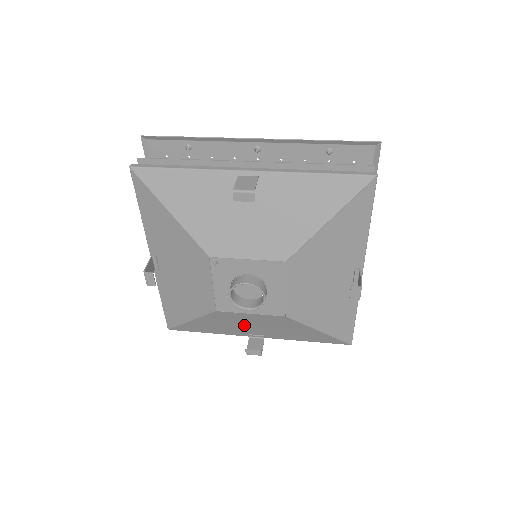
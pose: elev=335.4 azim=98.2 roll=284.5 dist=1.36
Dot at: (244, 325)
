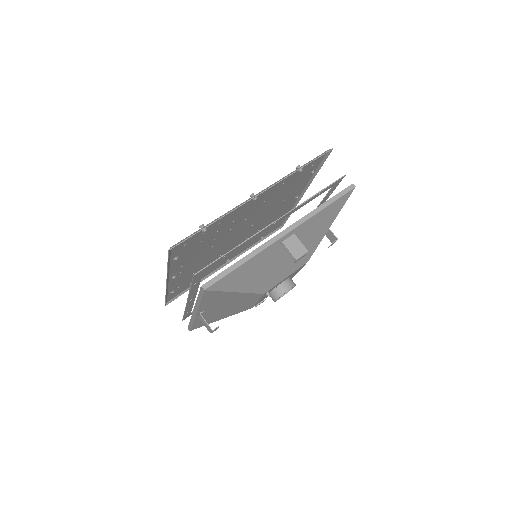
Dot at: occluded
